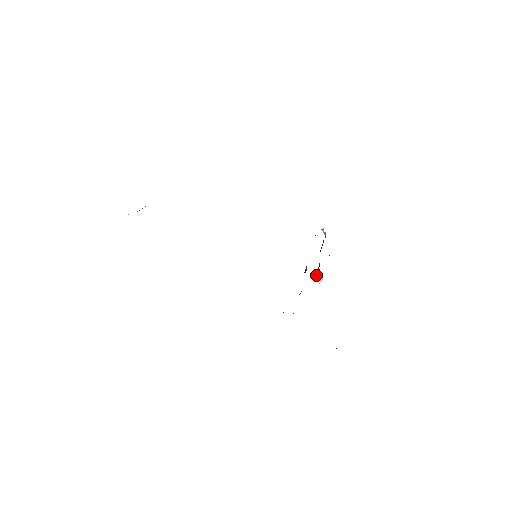
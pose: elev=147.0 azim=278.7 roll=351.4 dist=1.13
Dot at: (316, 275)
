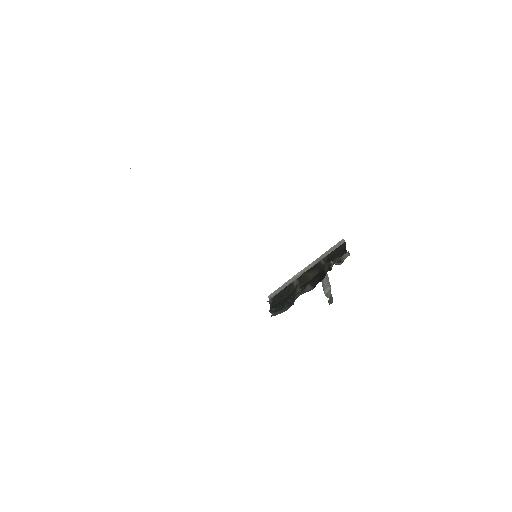
Dot at: (324, 260)
